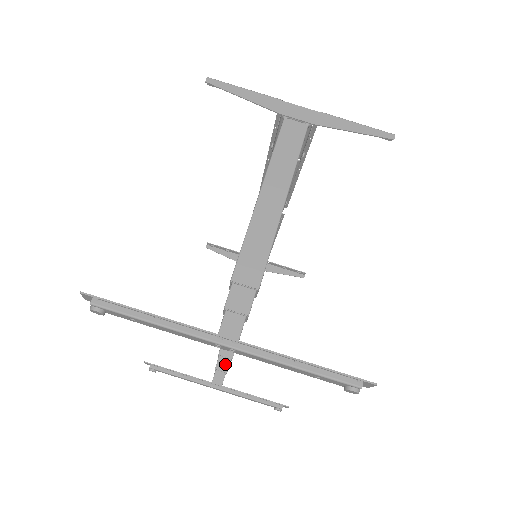
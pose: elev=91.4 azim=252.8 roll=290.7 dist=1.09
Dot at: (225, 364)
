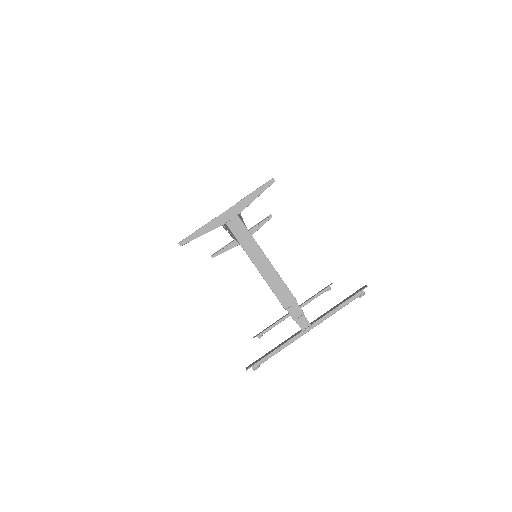
Dot at: occluded
